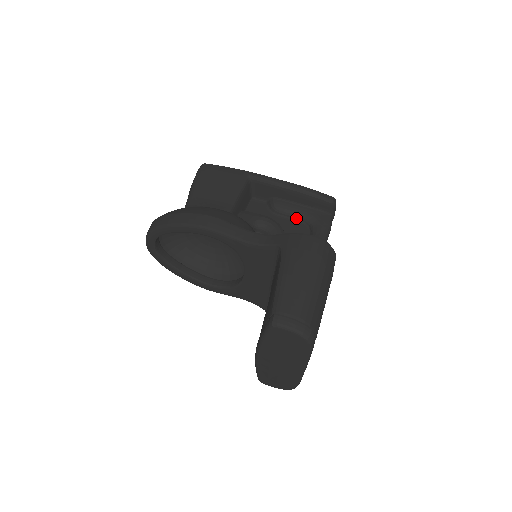
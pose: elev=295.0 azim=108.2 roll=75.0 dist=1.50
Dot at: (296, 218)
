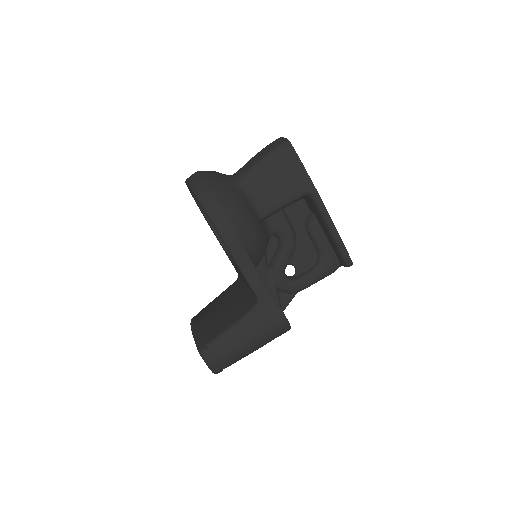
Dot at: (315, 246)
